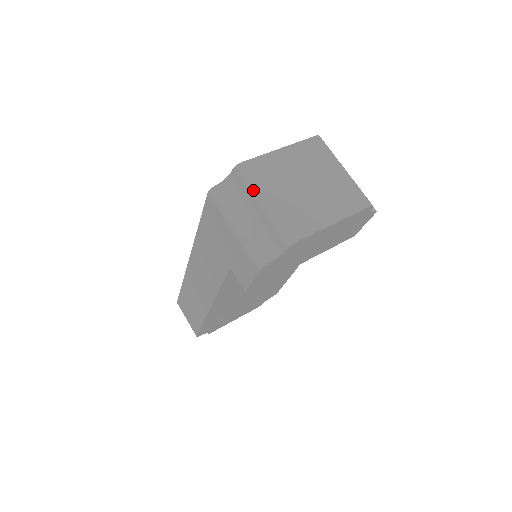
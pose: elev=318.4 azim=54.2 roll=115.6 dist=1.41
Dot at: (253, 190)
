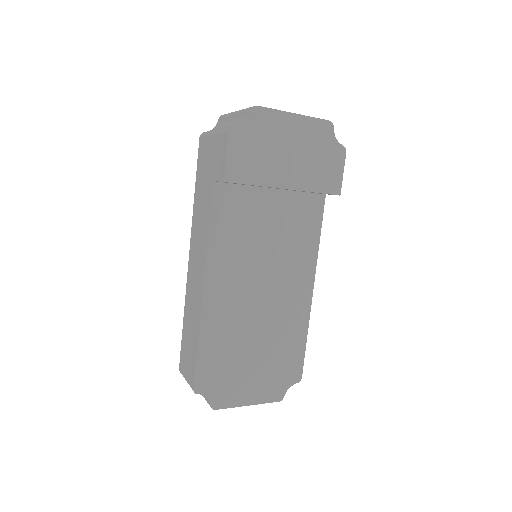
Dot at: (230, 113)
